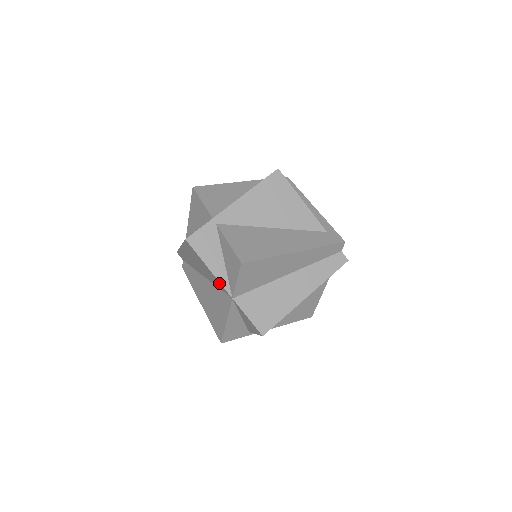
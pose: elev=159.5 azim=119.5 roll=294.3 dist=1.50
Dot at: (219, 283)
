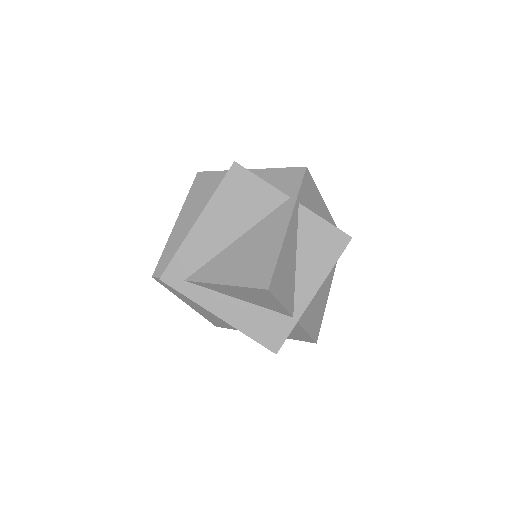
Dot at: occluded
